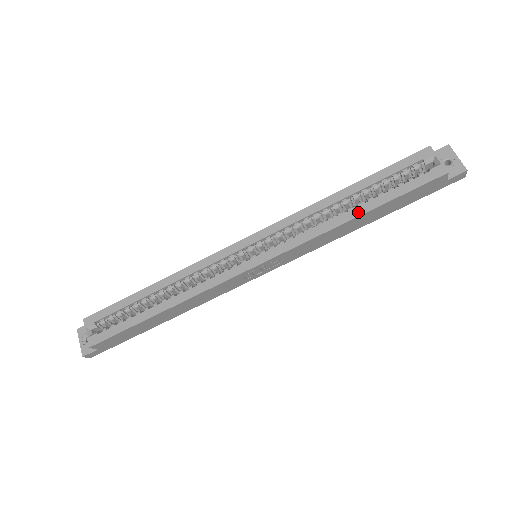
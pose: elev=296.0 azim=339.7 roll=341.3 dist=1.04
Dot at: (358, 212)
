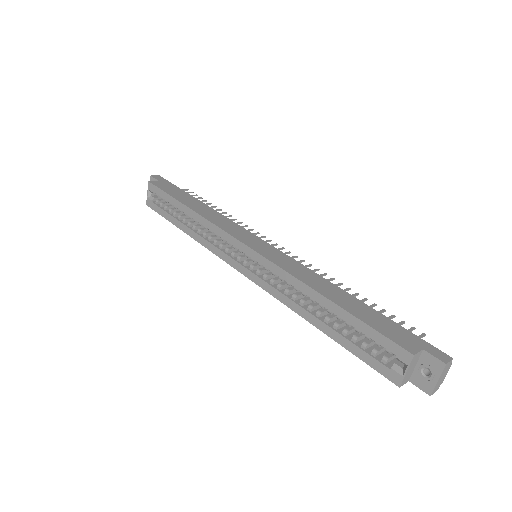
Dot at: (318, 325)
